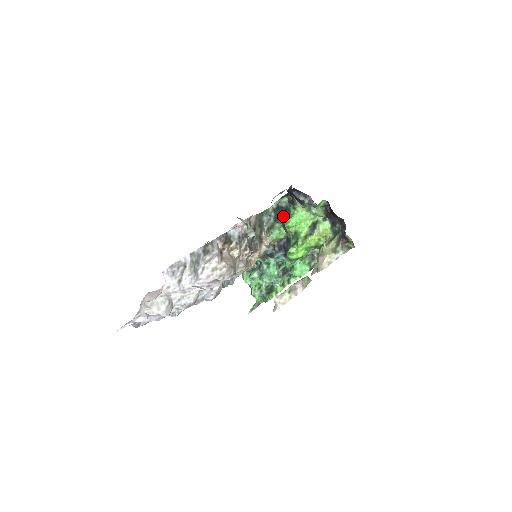
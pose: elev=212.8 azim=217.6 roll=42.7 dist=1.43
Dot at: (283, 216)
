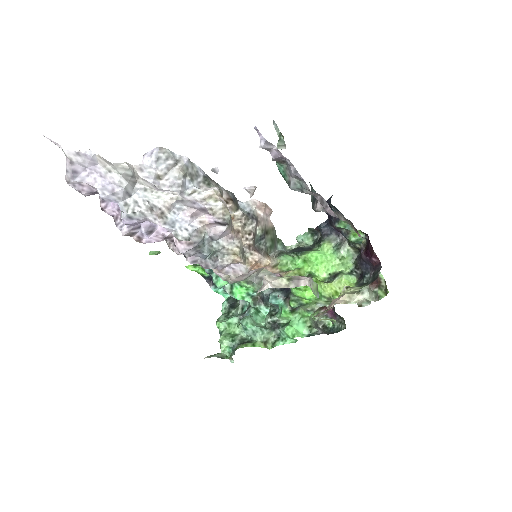
Dot at: (302, 250)
